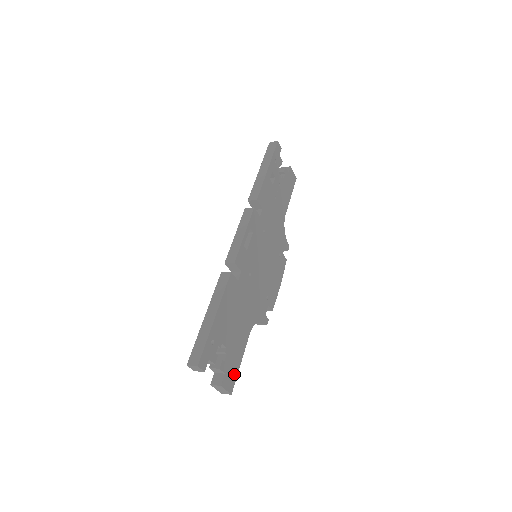
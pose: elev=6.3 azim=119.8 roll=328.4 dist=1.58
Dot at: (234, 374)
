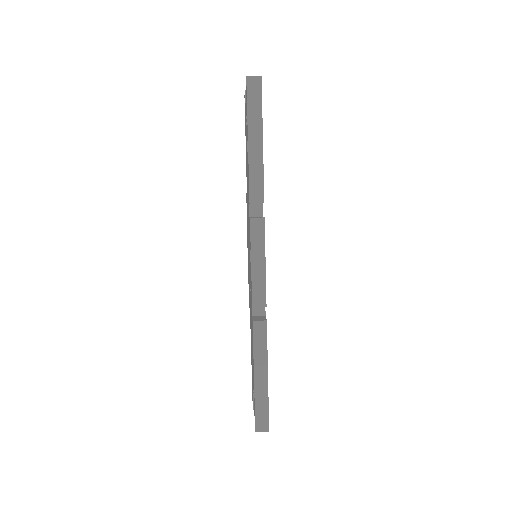
Dot at: occluded
